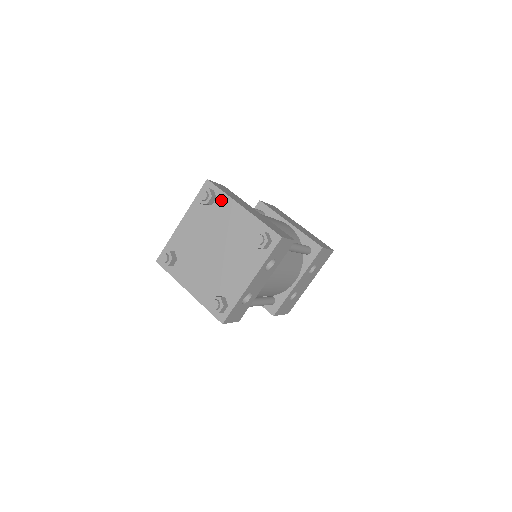
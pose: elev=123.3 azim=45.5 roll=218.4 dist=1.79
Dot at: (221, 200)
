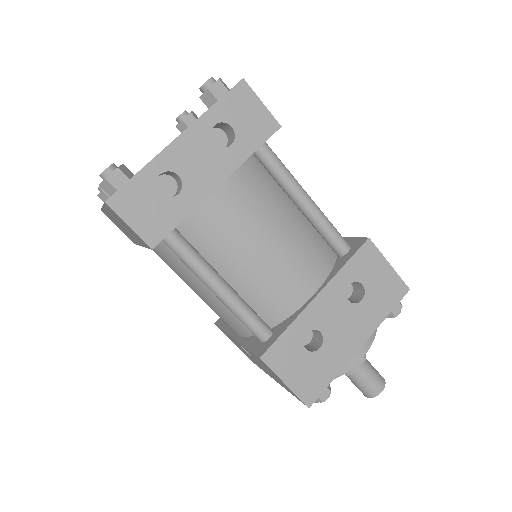
Dot at: occluded
